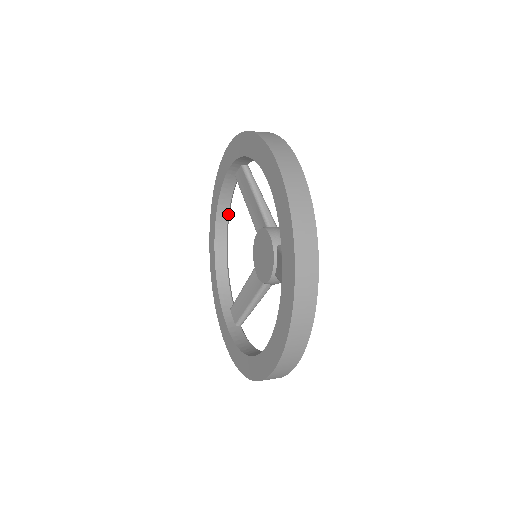
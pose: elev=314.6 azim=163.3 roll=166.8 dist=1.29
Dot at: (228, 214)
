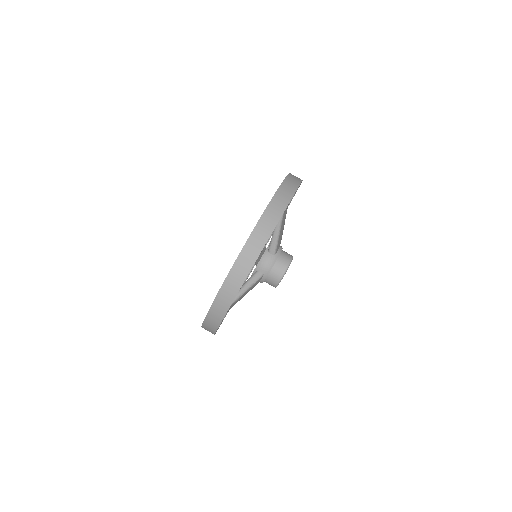
Dot at: occluded
